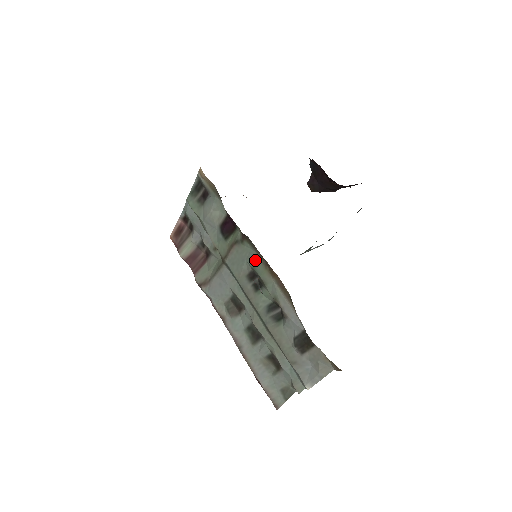
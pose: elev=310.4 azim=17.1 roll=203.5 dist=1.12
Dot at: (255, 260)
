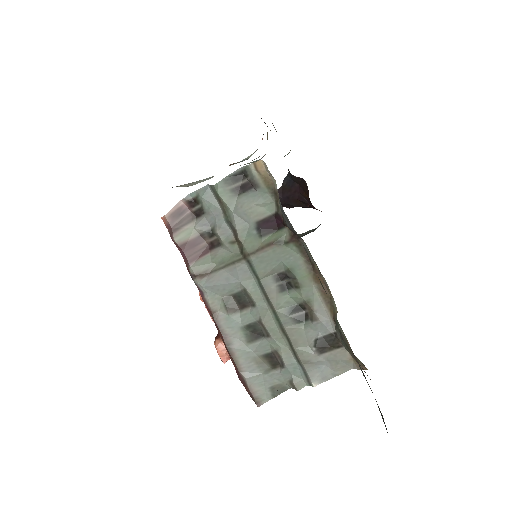
Dot at: (297, 263)
